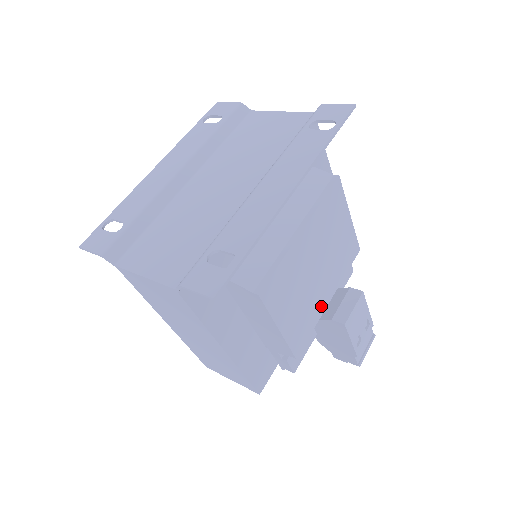
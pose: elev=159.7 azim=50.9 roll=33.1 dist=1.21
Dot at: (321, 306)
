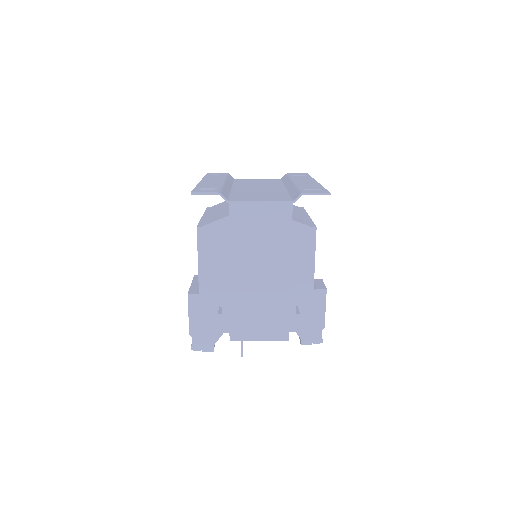
Dot at: occluded
